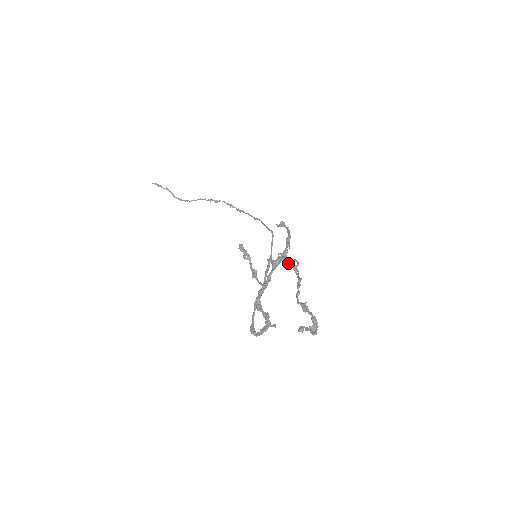
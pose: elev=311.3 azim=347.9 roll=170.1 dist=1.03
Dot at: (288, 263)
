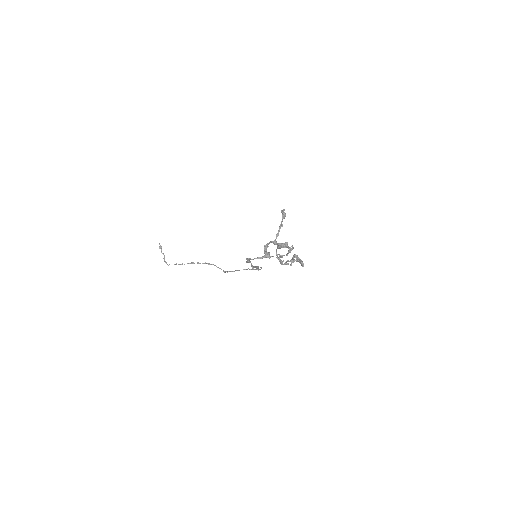
Dot at: (281, 262)
